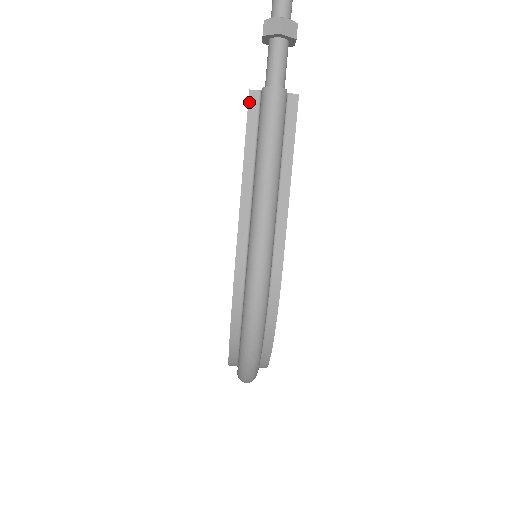
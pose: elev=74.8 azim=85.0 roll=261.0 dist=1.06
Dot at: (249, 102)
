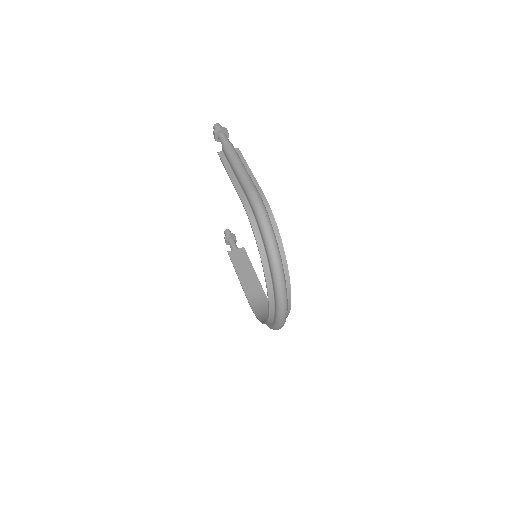
Dot at: (219, 155)
